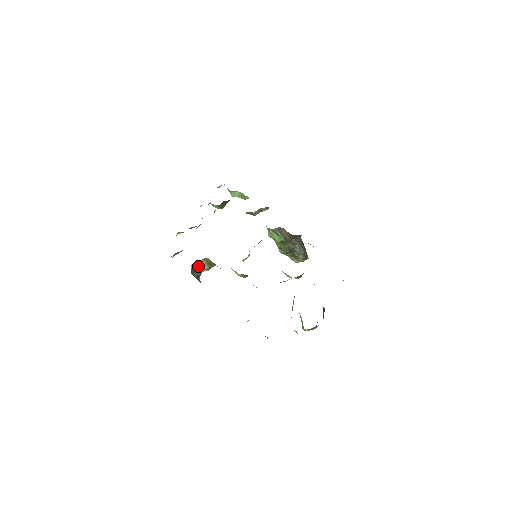
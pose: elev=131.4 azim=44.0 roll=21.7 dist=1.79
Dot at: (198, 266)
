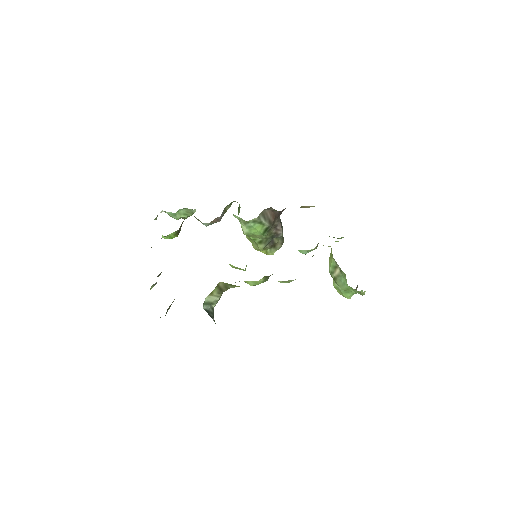
Dot at: (209, 302)
